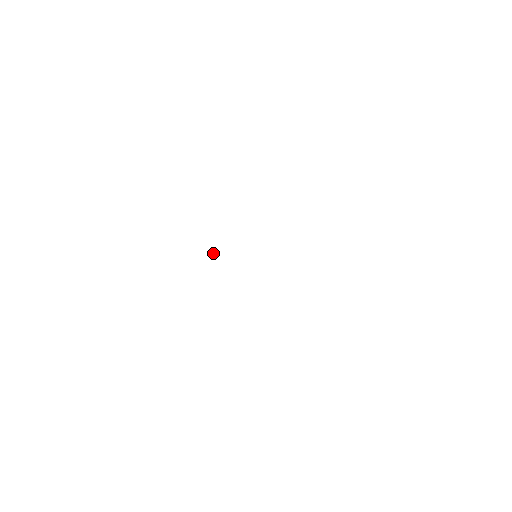
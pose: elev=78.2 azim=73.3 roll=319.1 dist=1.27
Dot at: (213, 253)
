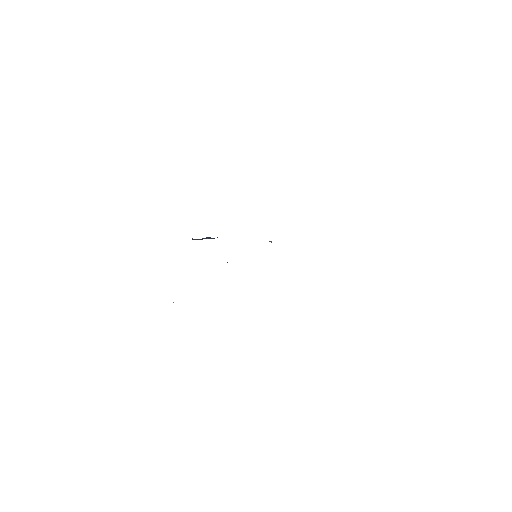
Dot at: occluded
